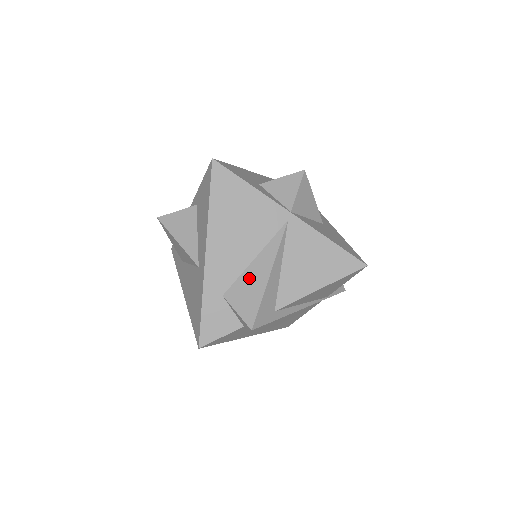
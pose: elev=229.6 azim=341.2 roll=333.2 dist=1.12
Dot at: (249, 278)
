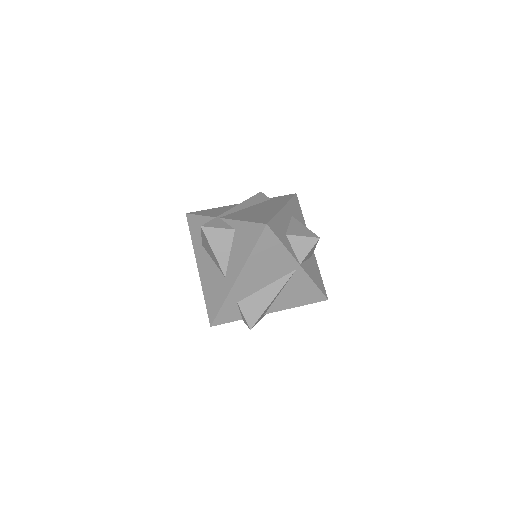
Dot at: (258, 298)
